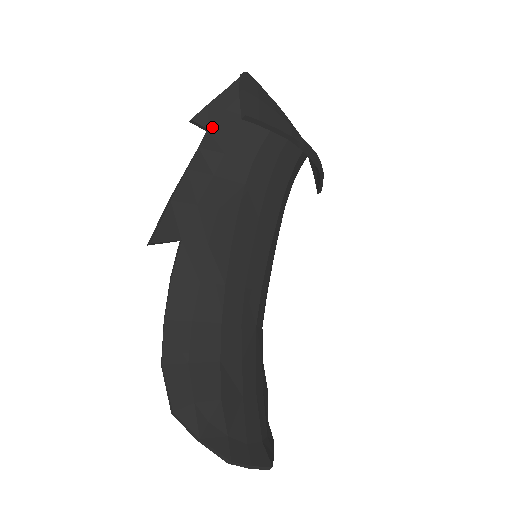
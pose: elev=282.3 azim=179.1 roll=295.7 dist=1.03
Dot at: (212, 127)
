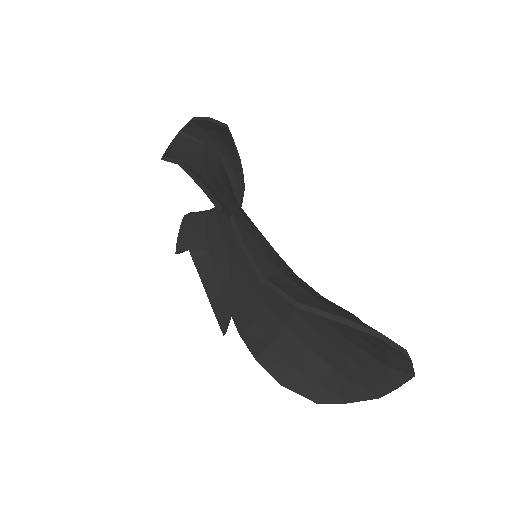
Dot at: (182, 159)
